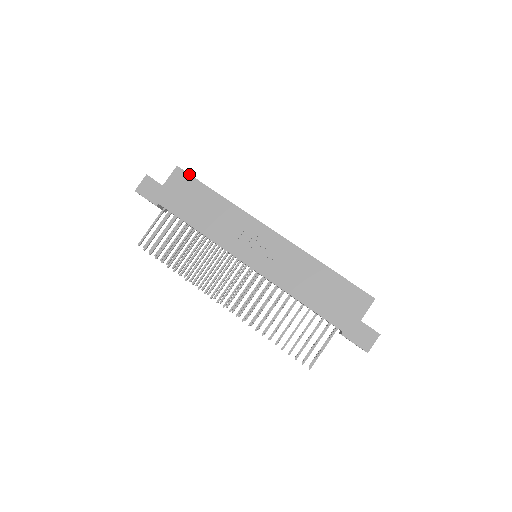
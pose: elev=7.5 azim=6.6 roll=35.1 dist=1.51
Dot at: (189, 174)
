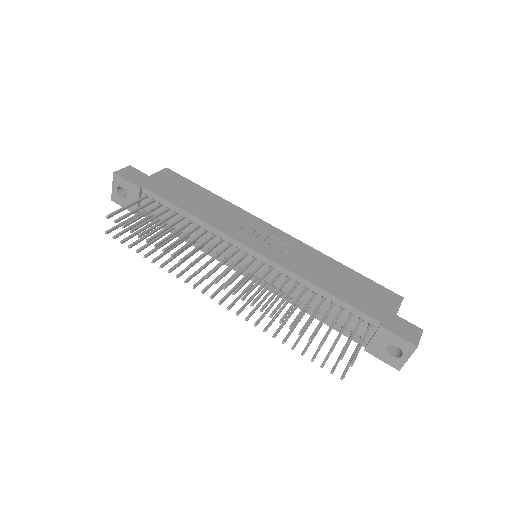
Dot at: occluded
